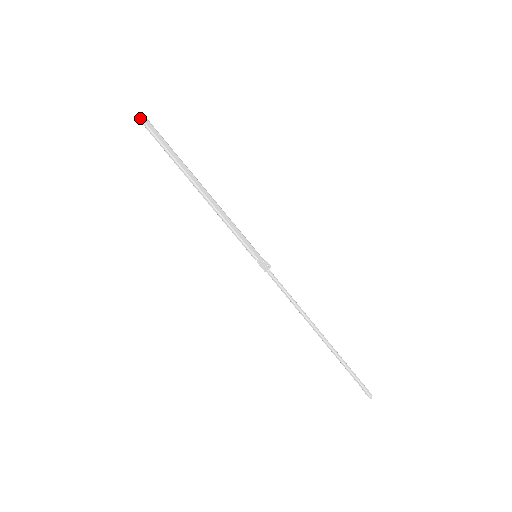
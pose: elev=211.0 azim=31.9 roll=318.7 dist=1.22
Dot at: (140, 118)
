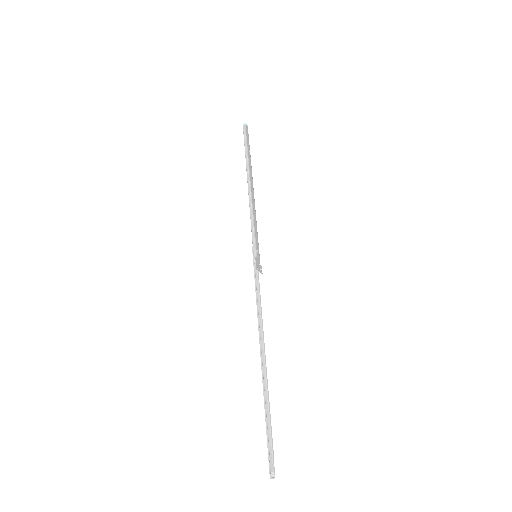
Dot at: (244, 124)
